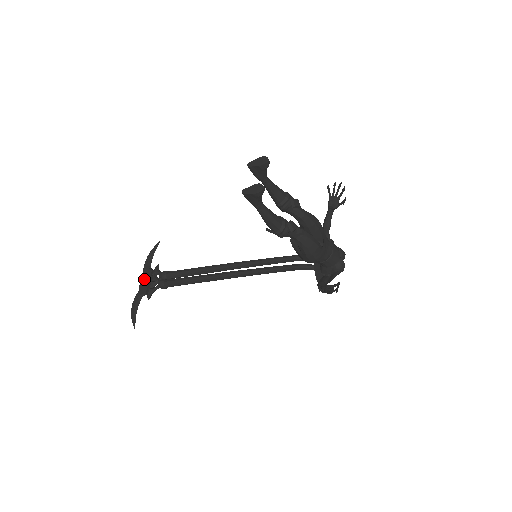
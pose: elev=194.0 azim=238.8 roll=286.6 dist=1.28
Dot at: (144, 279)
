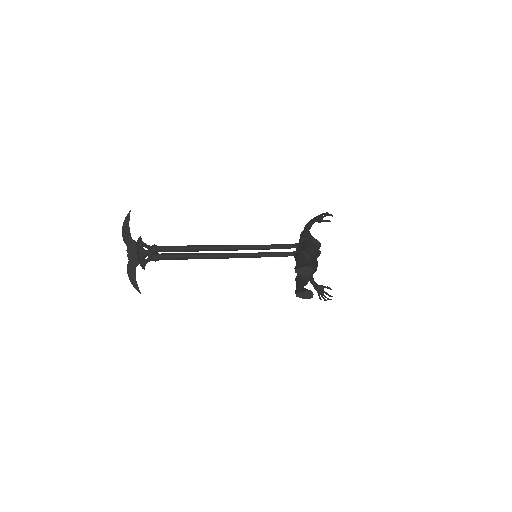
Dot at: (131, 251)
